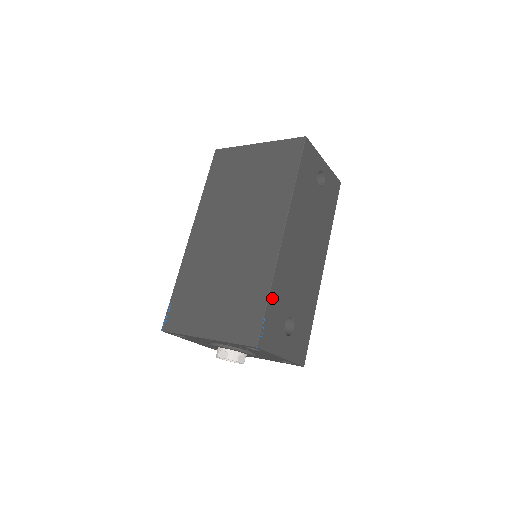
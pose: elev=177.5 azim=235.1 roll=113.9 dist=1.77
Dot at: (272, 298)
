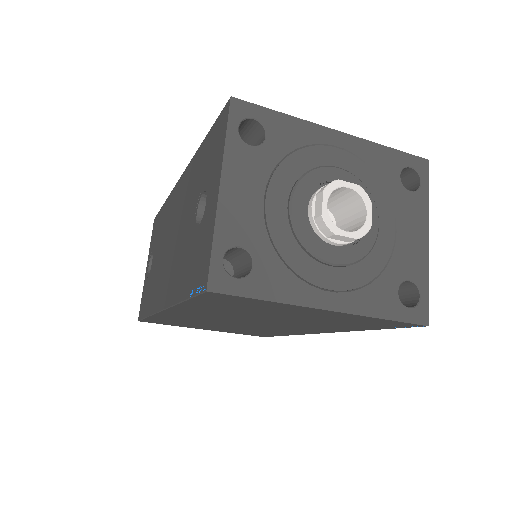
Dot at: occluded
